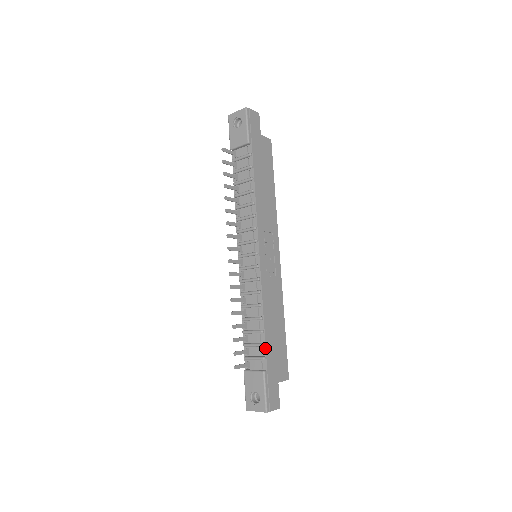
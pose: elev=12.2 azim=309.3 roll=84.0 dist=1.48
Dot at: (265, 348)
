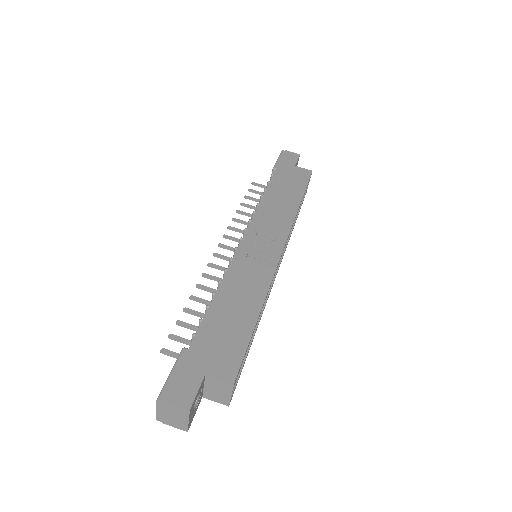
Dot at: (201, 323)
